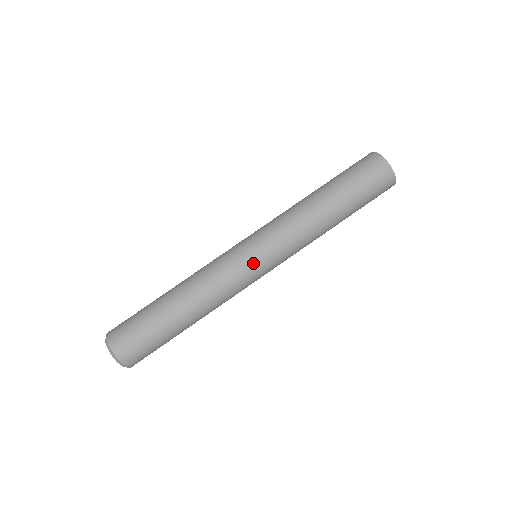
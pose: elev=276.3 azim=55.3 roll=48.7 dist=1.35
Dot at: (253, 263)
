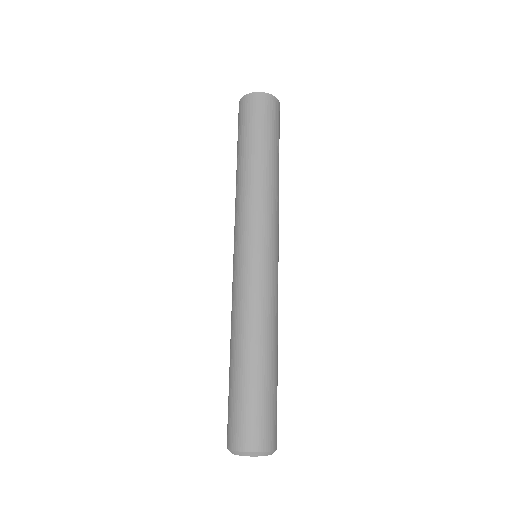
Dot at: (268, 259)
